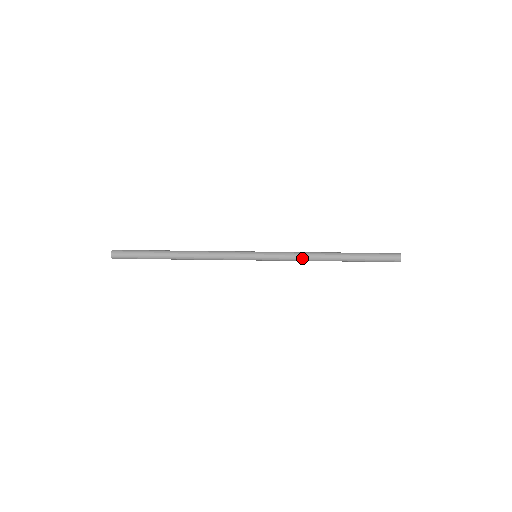
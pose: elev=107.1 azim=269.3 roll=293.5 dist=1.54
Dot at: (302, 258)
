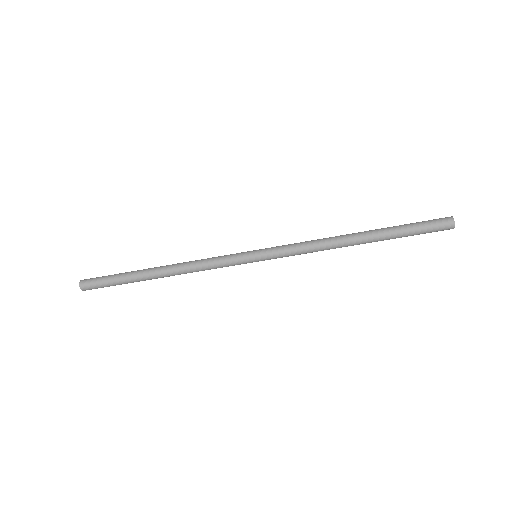
Dot at: (317, 251)
